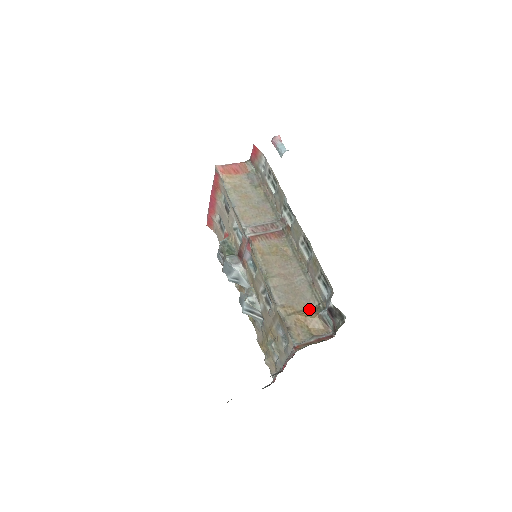
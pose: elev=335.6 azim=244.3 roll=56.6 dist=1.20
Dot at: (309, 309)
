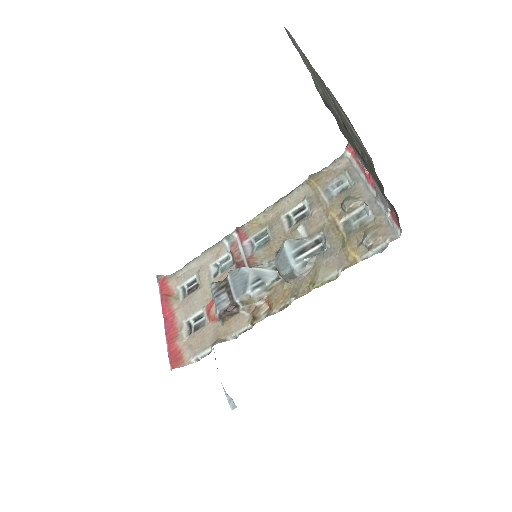
Dot at: occluded
